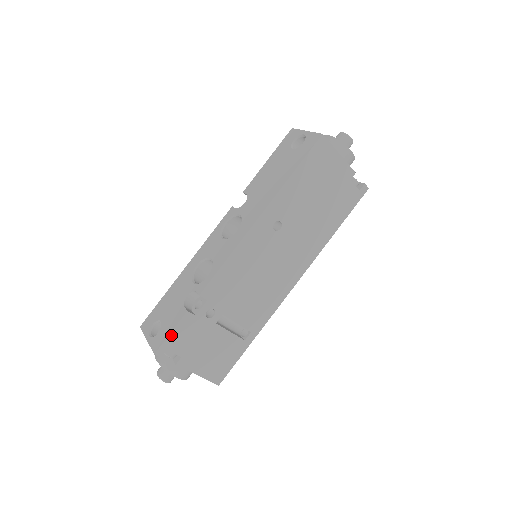
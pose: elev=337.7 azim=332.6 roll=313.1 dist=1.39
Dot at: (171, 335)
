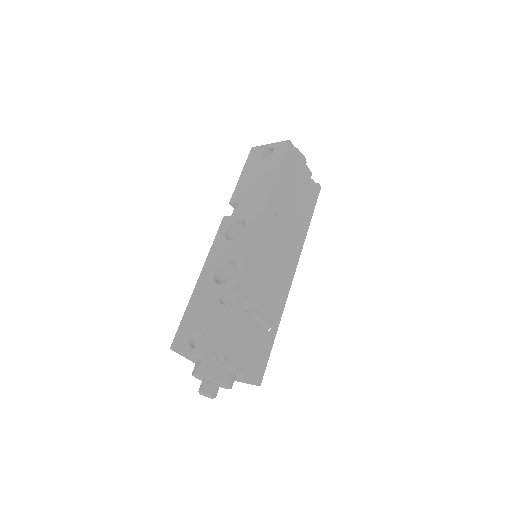
Dot at: (221, 333)
